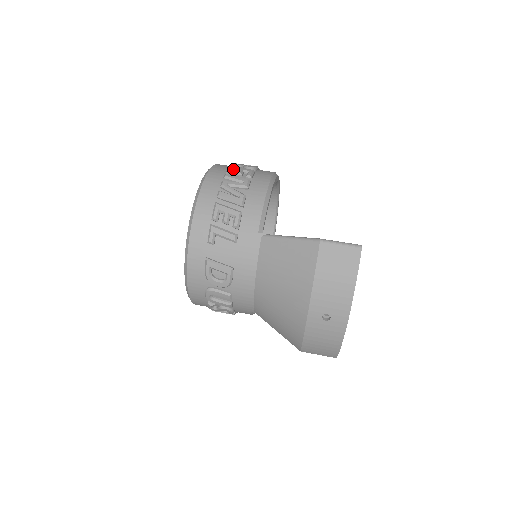
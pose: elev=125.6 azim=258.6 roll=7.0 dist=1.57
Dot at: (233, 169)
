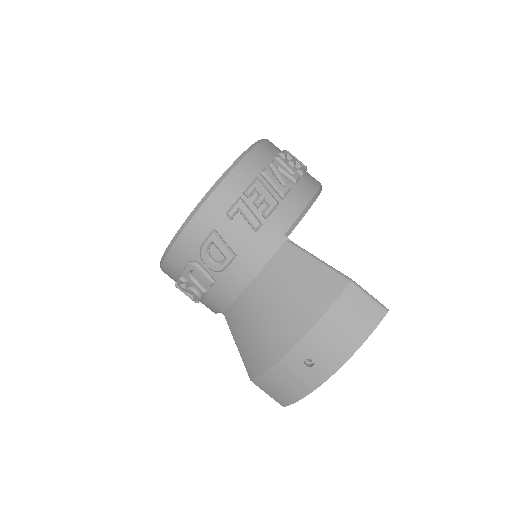
Dot at: (287, 155)
